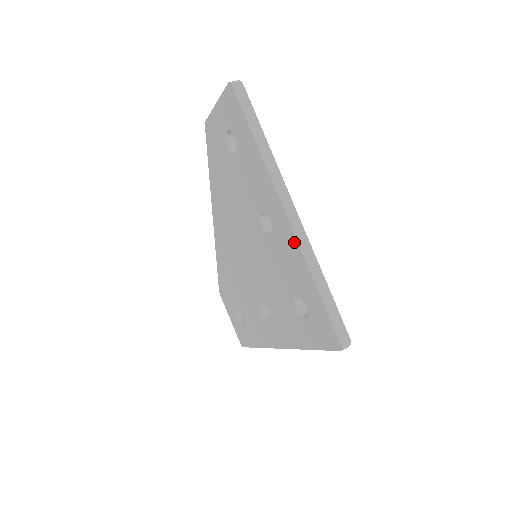
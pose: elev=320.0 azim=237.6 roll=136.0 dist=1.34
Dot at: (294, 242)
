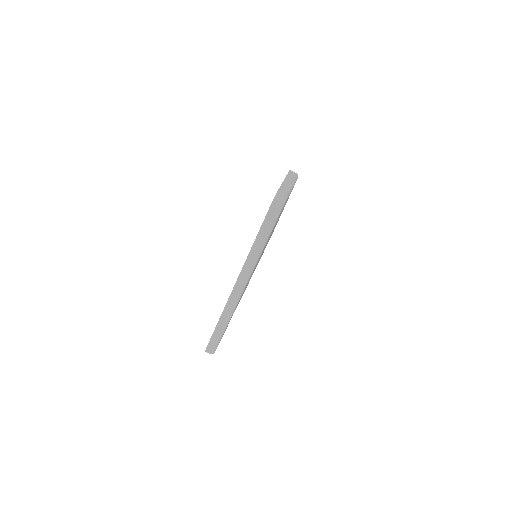
Dot at: (229, 297)
